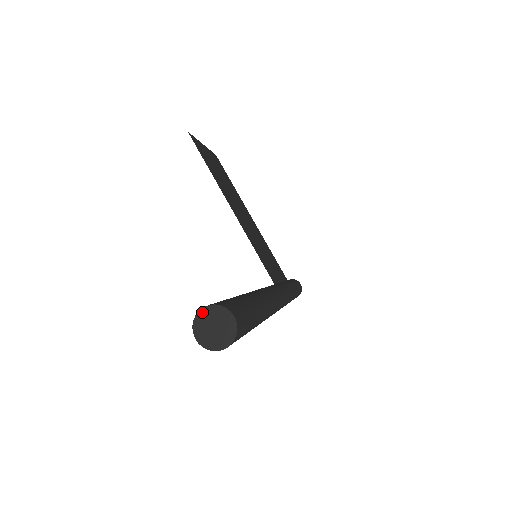
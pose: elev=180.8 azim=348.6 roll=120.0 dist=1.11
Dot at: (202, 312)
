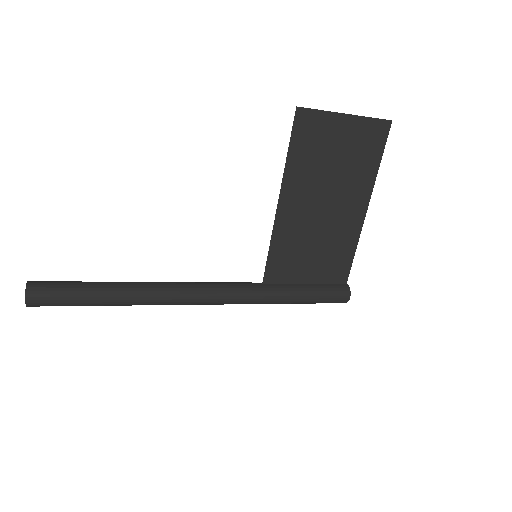
Dot at: (27, 283)
